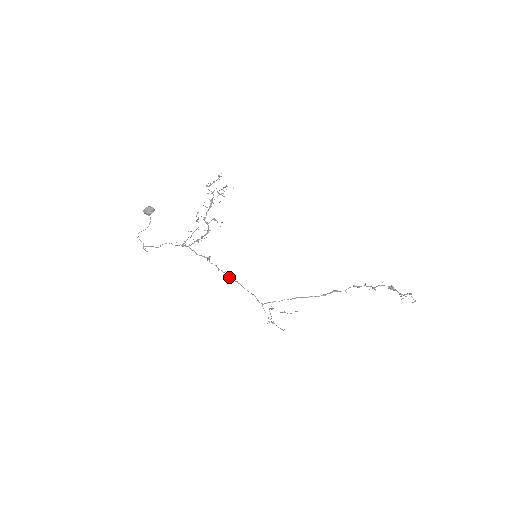
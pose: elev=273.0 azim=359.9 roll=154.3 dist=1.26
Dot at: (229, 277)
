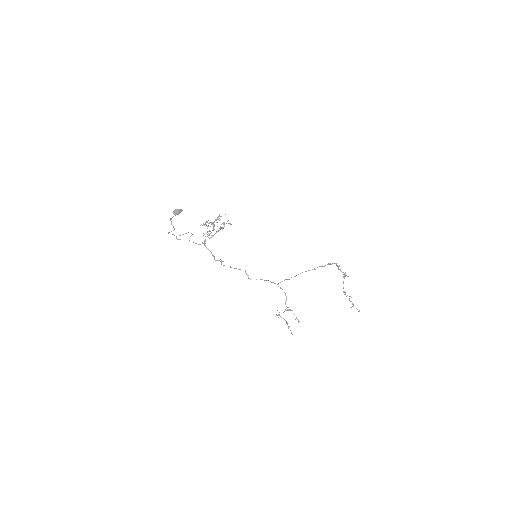
Dot at: occluded
